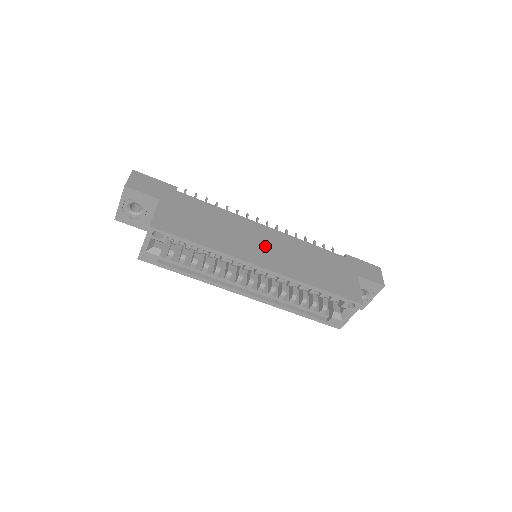
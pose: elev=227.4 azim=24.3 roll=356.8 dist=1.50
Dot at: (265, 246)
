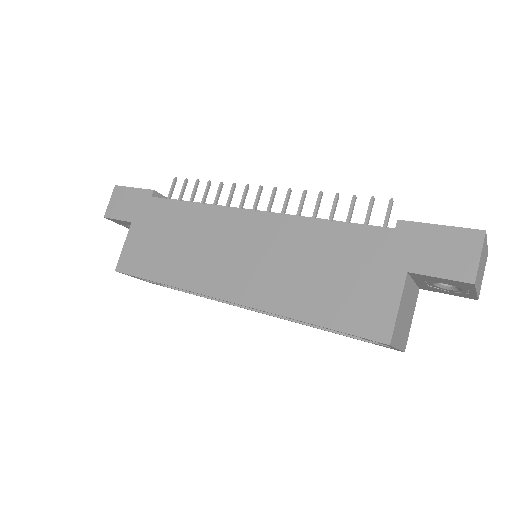
Dot at: (240, 256)
